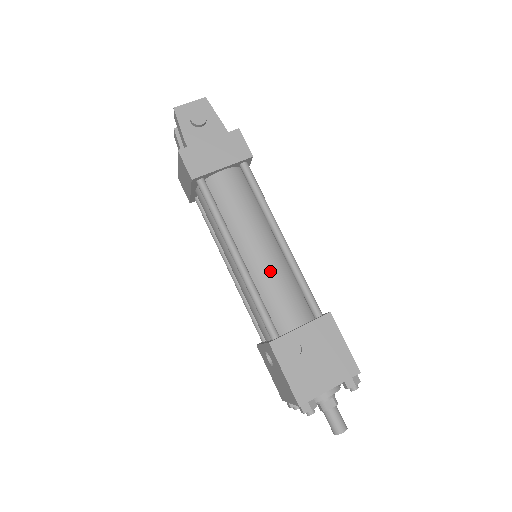
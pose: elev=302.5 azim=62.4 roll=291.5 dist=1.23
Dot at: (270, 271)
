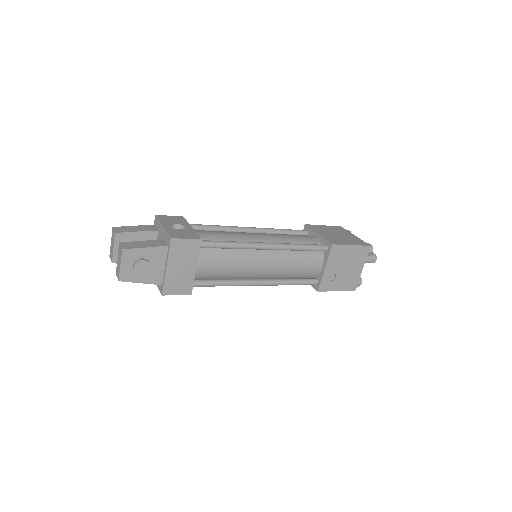
Dot at: (282, 267)
